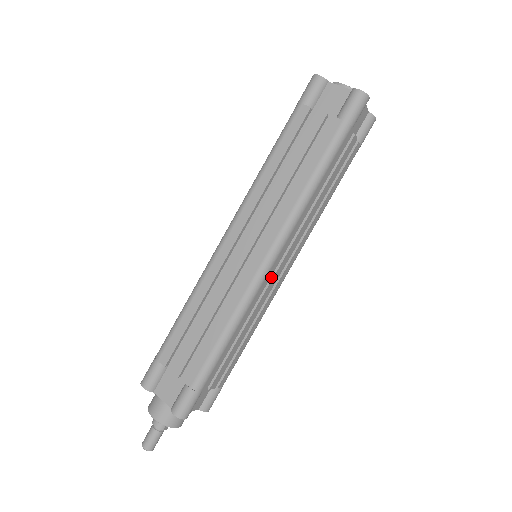
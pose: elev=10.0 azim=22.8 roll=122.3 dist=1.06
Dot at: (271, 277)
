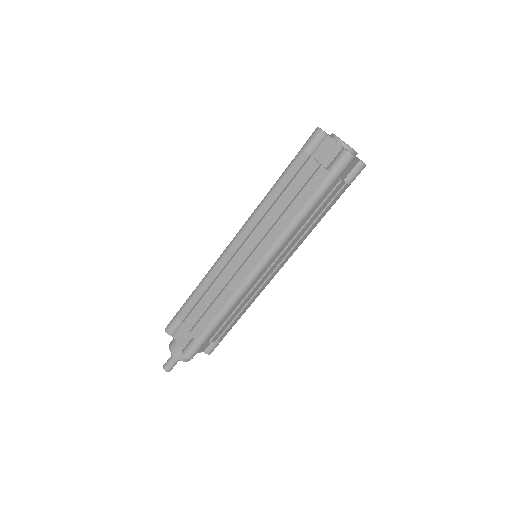
Dot at: (263, 275)
